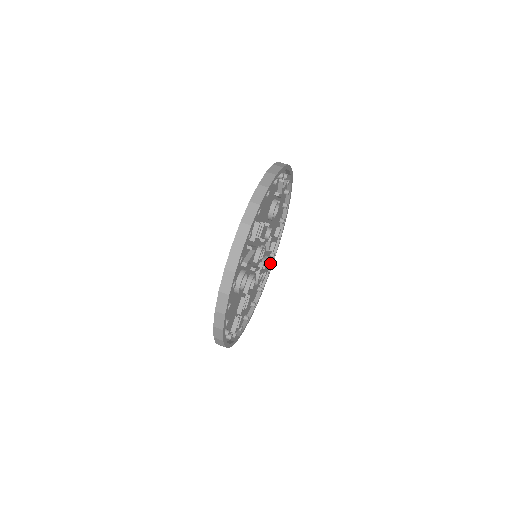
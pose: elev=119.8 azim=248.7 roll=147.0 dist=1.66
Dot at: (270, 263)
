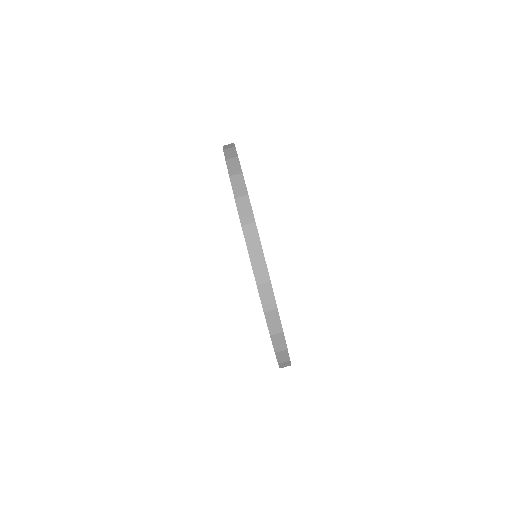
Dot at: occluded
